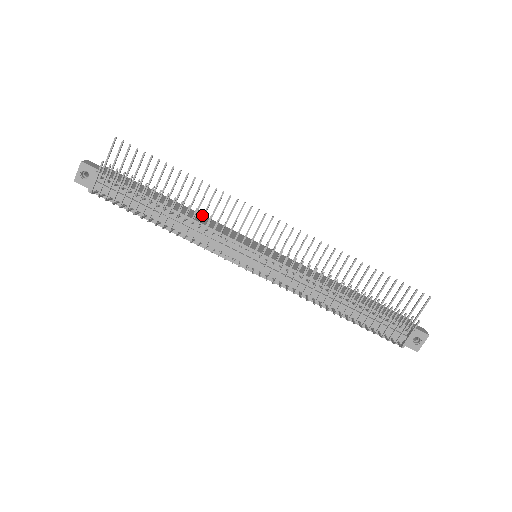
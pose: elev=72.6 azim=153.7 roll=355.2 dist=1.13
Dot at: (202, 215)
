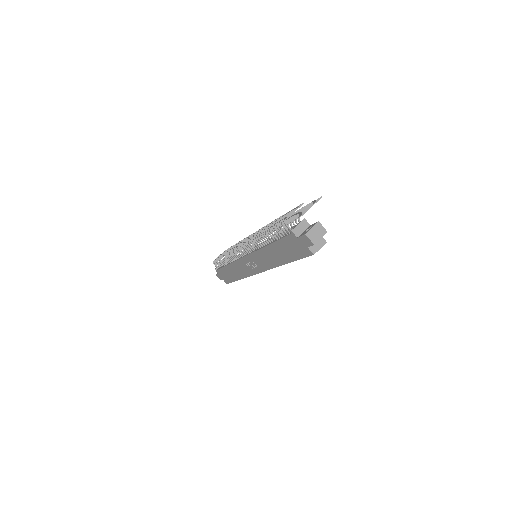
Dot at: occluded
